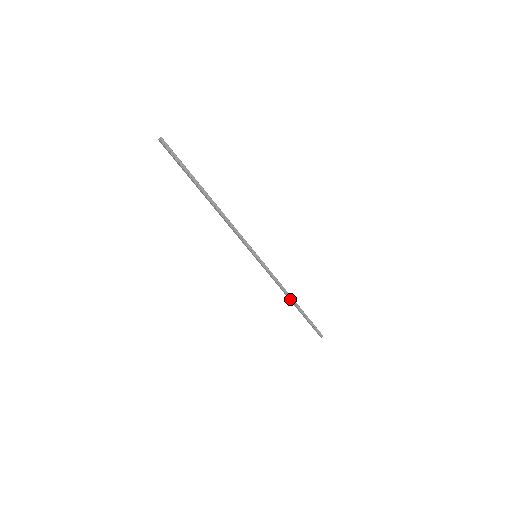
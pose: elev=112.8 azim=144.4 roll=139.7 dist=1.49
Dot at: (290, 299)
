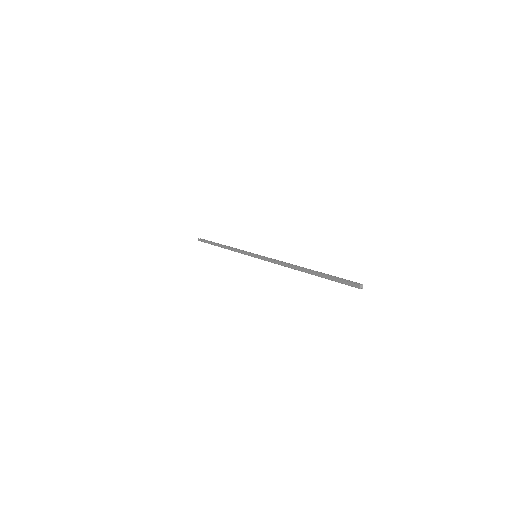
Dot at: (296, 267)
